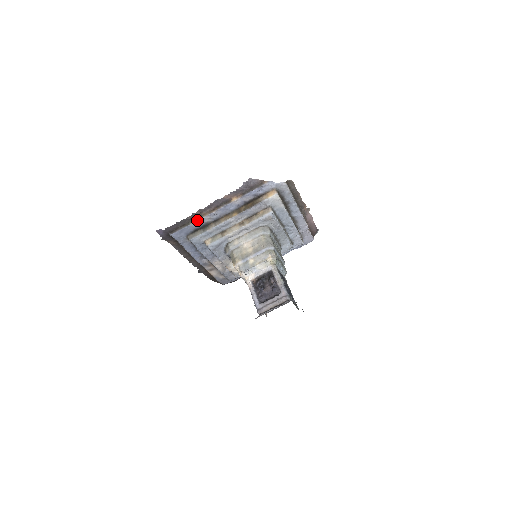
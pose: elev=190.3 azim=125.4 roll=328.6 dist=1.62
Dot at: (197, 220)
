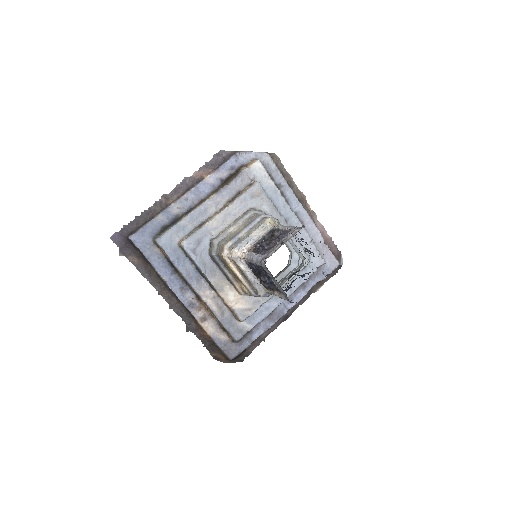
Dot at: (163, 210)
